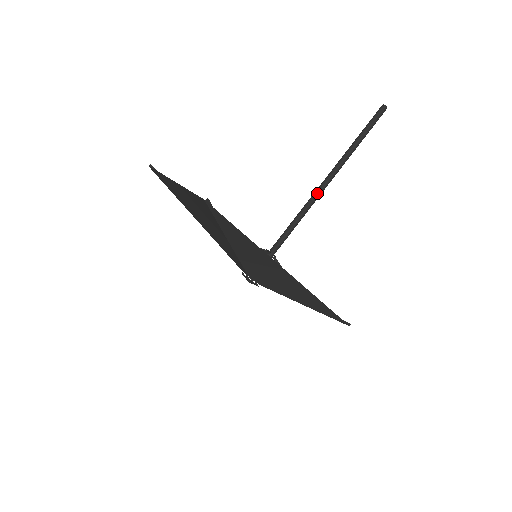
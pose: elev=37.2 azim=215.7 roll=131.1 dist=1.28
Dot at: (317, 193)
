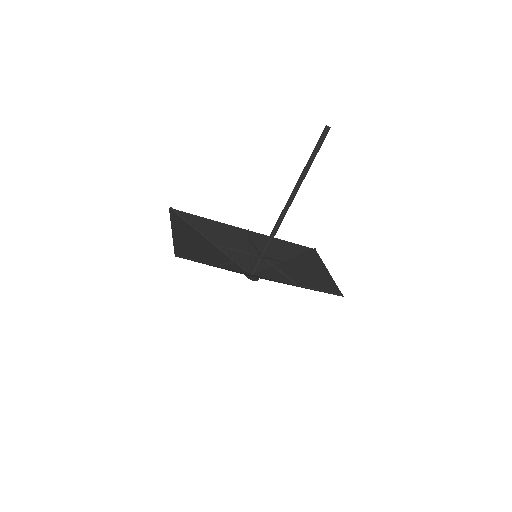
Dot at: (285, 209)
